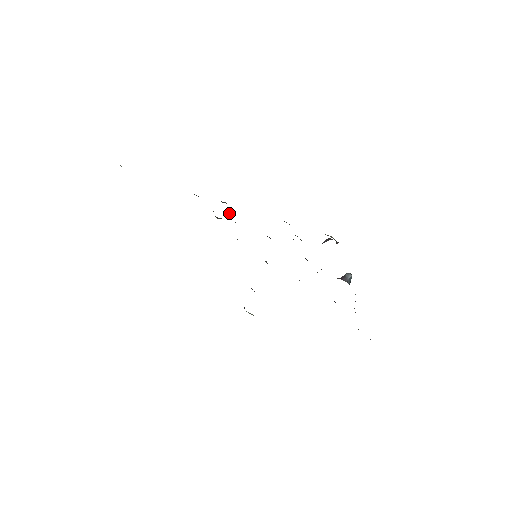
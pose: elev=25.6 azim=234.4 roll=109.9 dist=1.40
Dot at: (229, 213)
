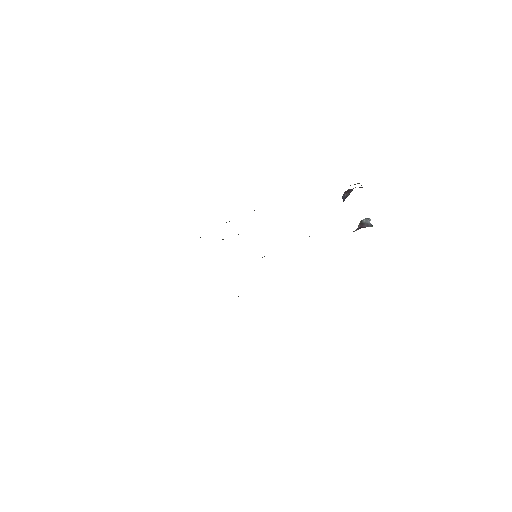
Dot at: occluded
